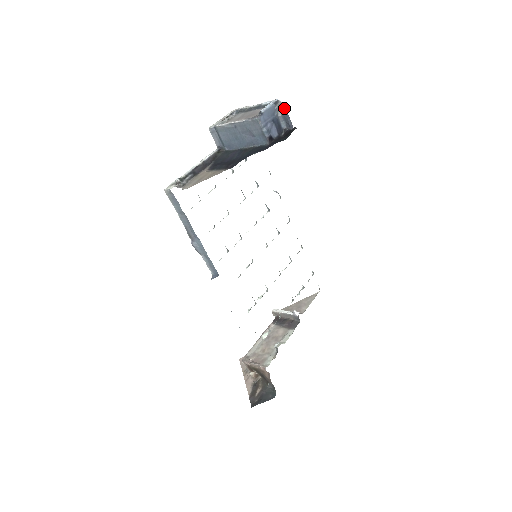
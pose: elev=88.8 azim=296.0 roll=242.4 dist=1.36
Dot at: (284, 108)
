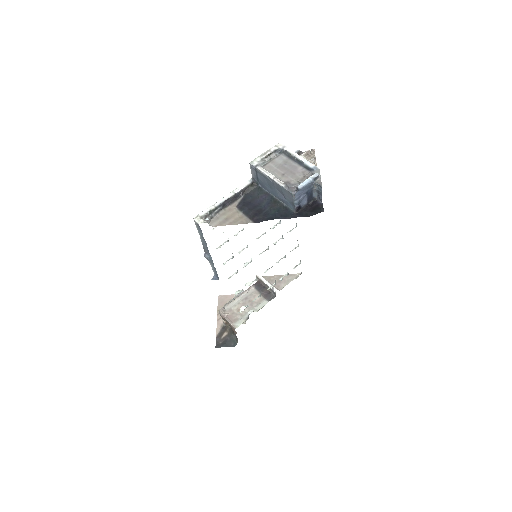
Dot at: (321, 187)
